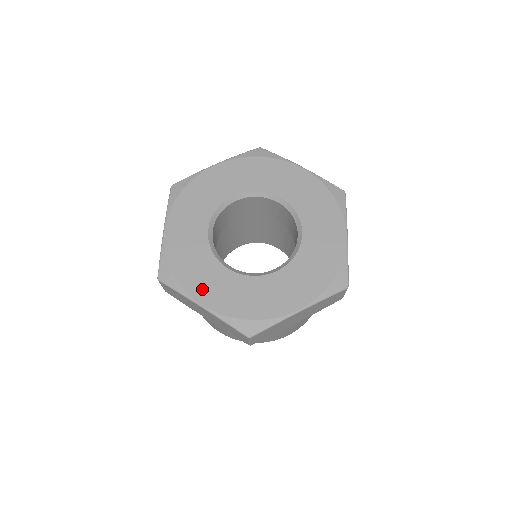
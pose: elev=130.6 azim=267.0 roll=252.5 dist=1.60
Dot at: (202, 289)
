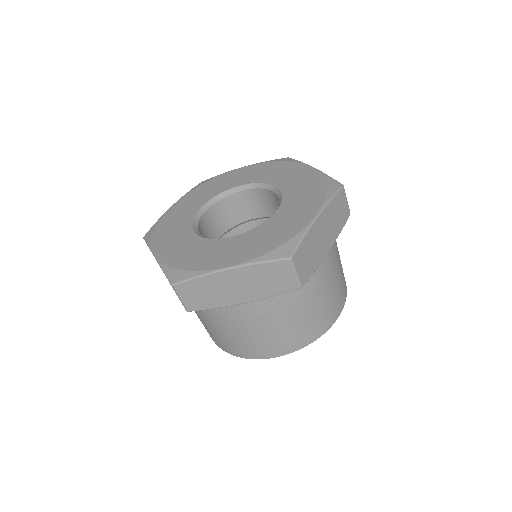
Dot at: (218, 260)
